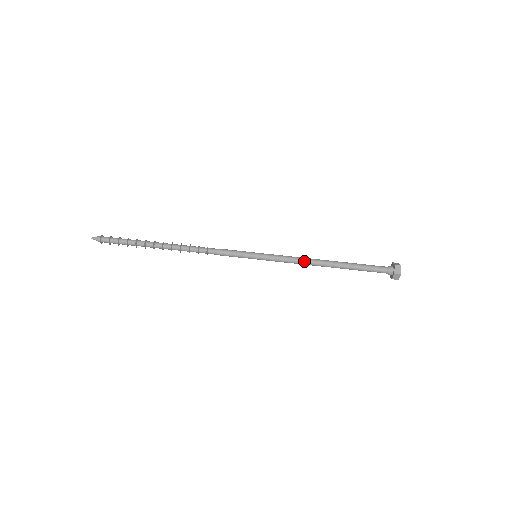
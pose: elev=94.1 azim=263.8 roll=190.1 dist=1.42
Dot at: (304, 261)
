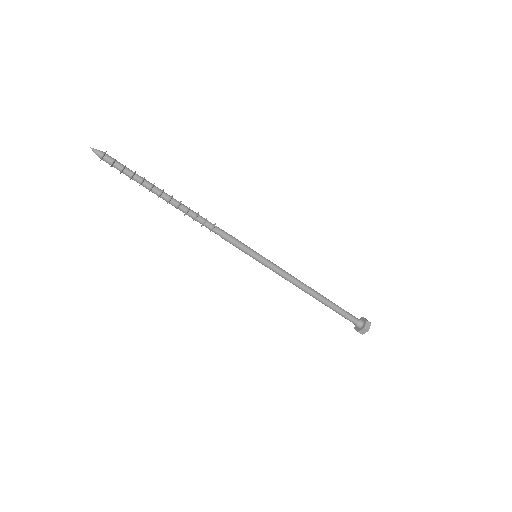
Dot at: (295, 284)
